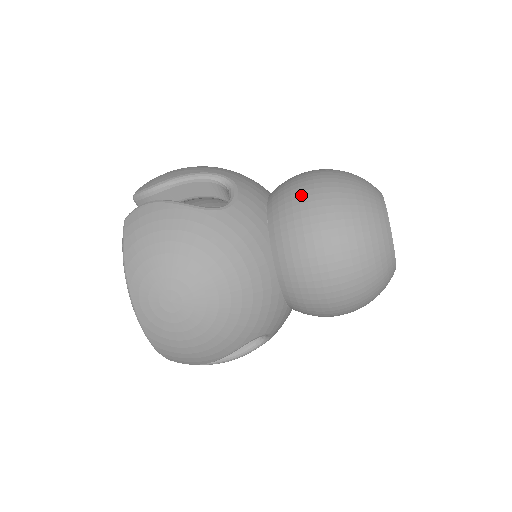
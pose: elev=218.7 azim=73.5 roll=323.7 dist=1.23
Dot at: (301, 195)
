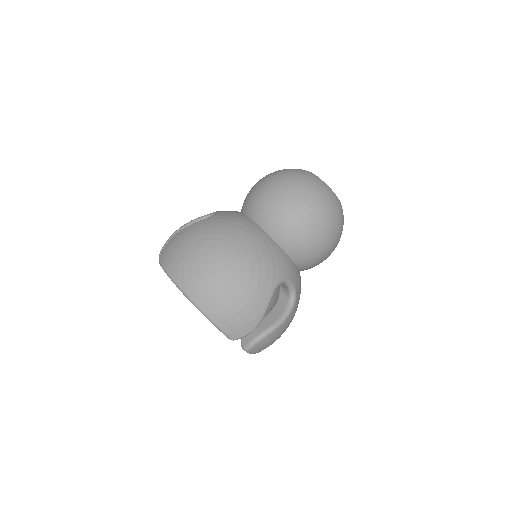
Dot at: (254, 188)
